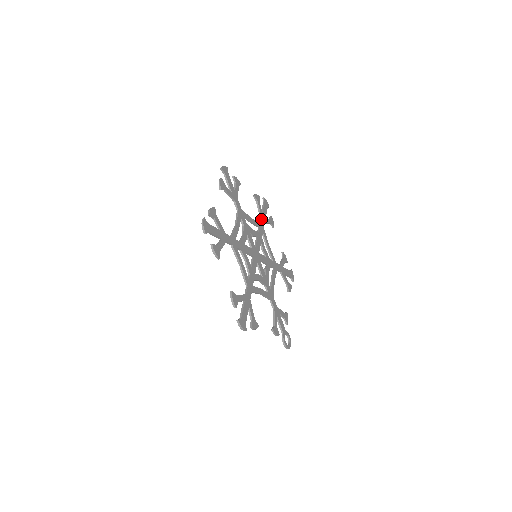
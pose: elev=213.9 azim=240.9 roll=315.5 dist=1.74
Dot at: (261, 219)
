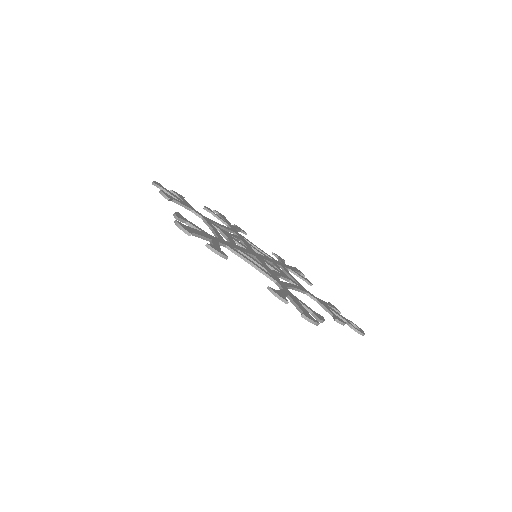
Dot at: (229, 226)
